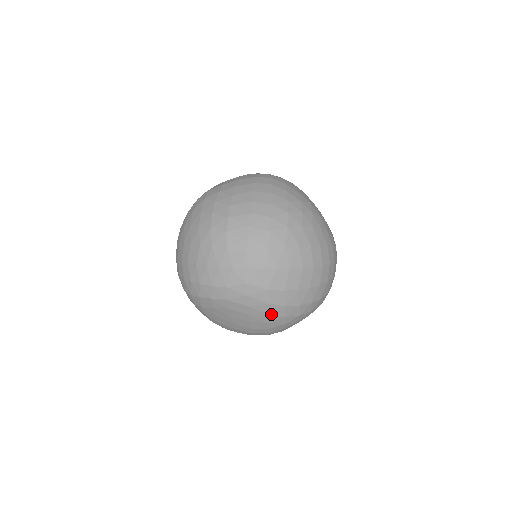
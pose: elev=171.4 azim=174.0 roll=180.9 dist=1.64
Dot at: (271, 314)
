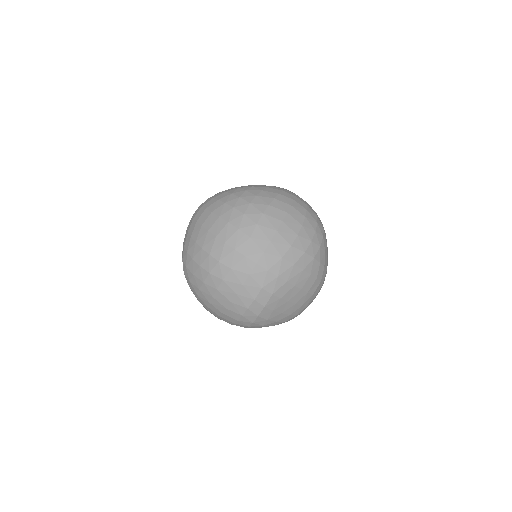
Dot at: (304, 268)
